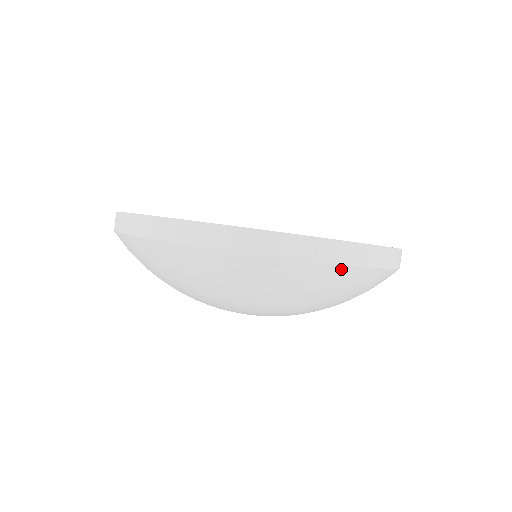
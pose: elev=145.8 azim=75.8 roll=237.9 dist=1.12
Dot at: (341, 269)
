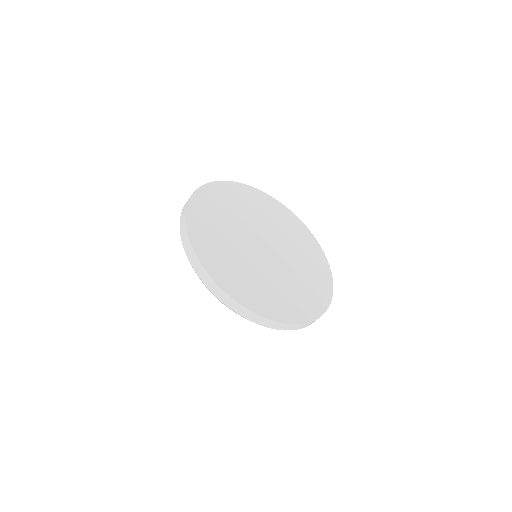
Dot at: (269, 327)
